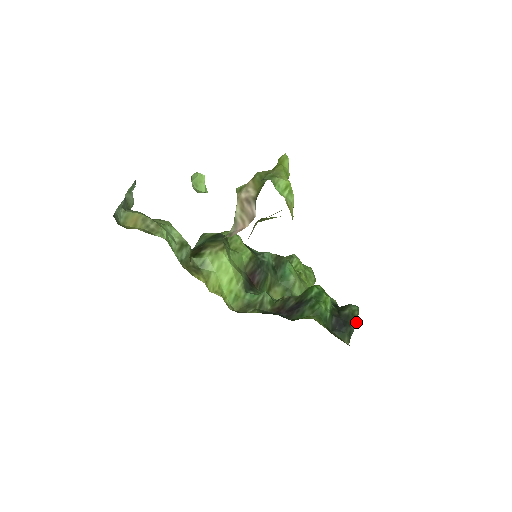
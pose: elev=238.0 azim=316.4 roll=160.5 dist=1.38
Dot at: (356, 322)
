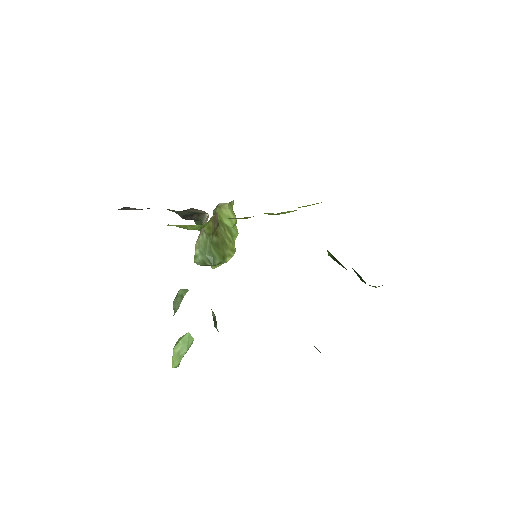
Dot at: occluded
